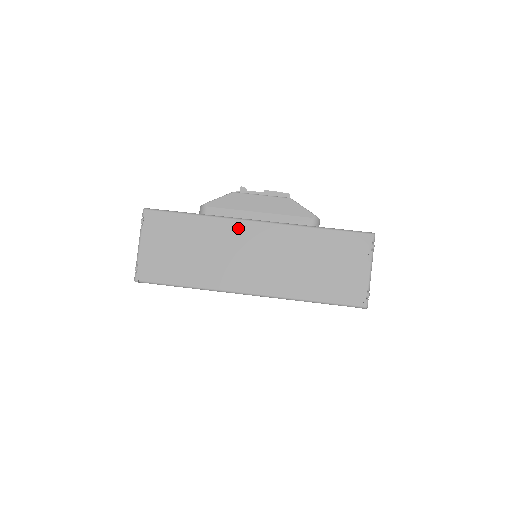
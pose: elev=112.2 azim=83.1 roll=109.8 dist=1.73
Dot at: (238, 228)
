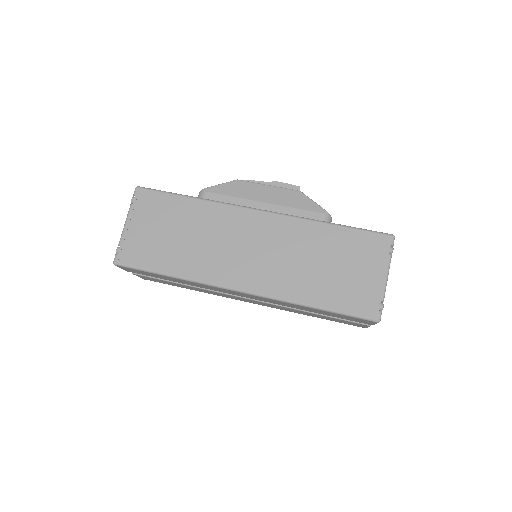
Dot at: (237, 215)
